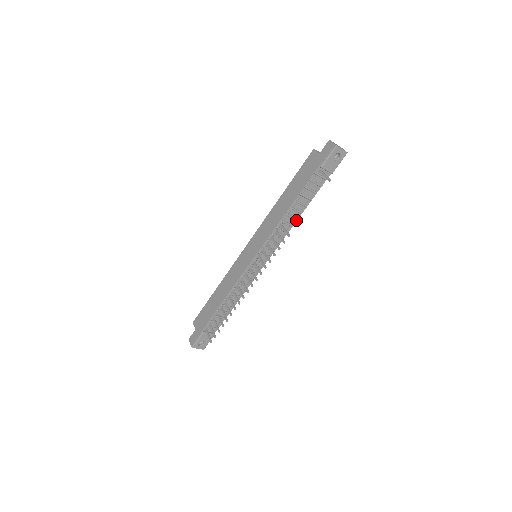
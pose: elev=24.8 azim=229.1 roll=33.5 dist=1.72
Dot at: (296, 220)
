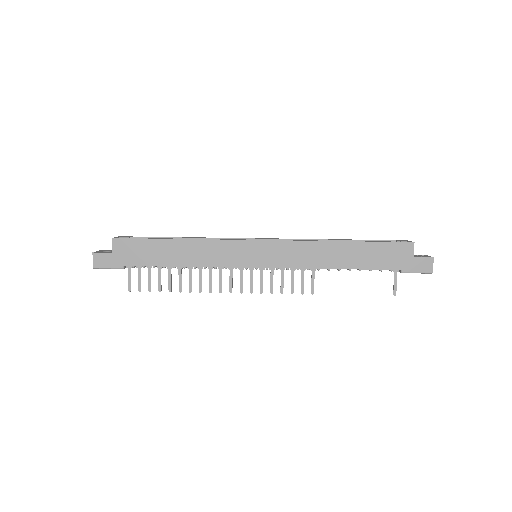
Dot at: occluded
